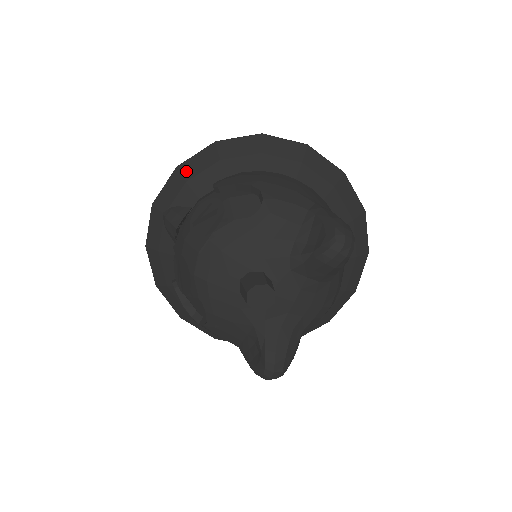
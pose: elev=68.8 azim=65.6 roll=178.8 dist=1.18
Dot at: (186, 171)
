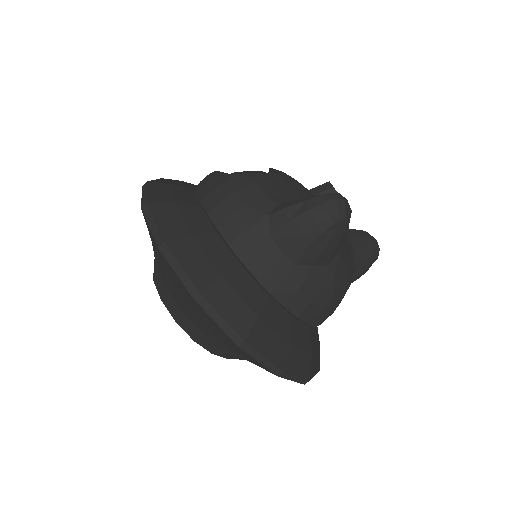
Dot at: occluded
